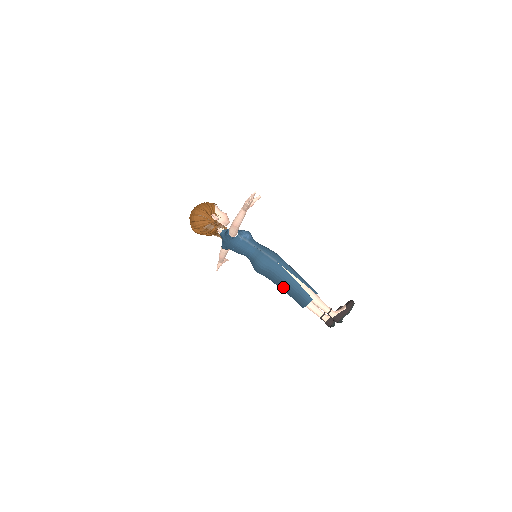
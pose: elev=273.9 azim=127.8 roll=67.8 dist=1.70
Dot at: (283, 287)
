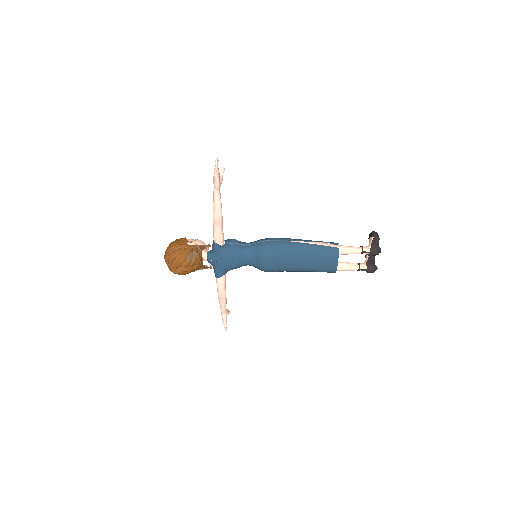
Dot at: (303, 263)
